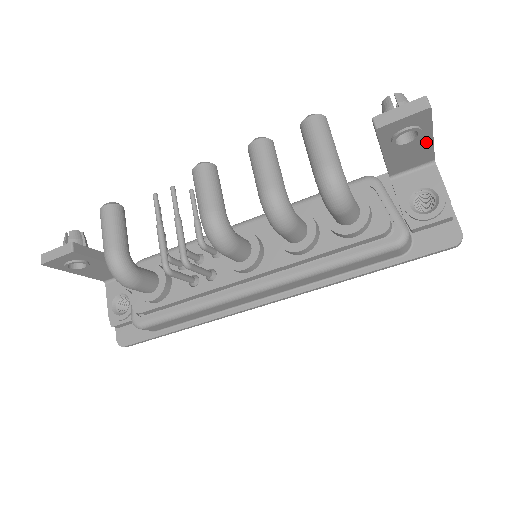
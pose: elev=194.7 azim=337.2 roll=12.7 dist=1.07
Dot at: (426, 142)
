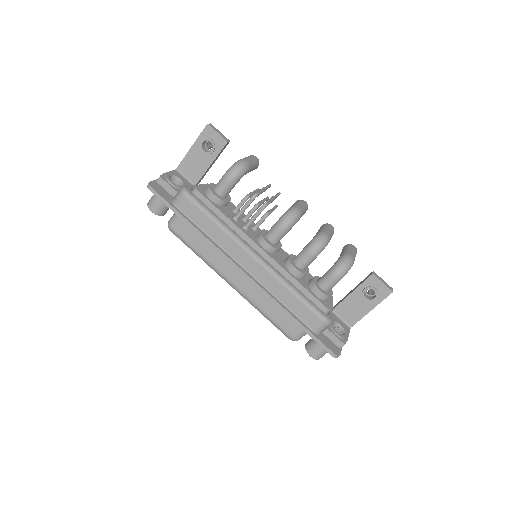
Dot at: (366, 310)
